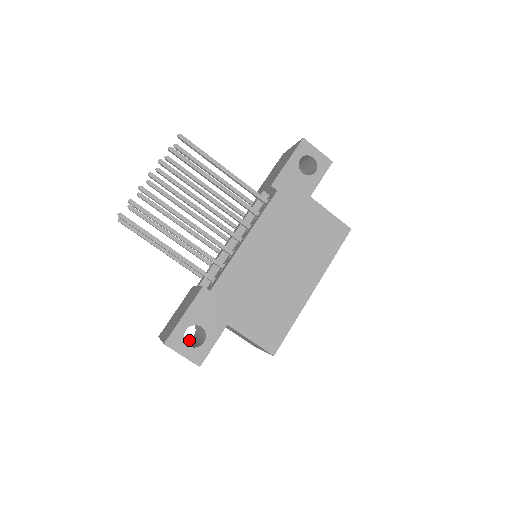
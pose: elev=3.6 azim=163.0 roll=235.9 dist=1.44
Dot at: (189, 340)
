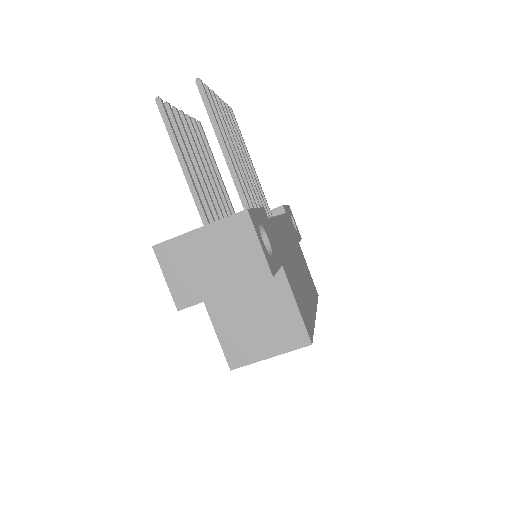
Dot at: occluded
